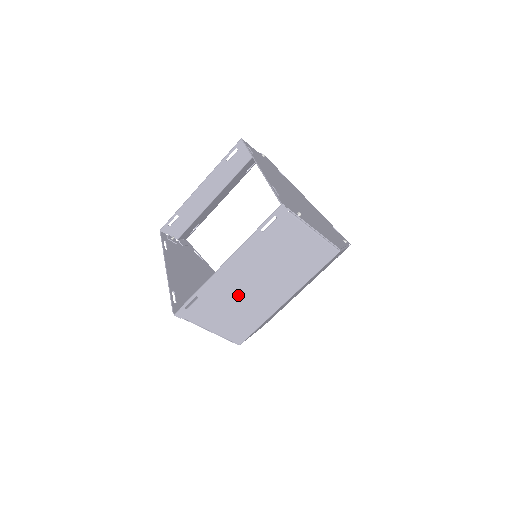
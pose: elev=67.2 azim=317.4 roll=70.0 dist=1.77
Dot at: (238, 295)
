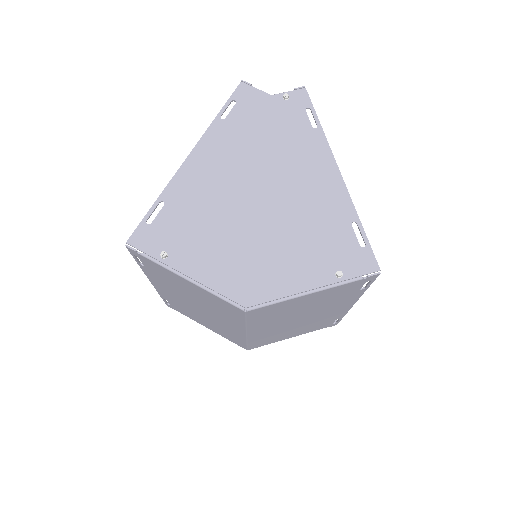
Dot at: (194, 311)
